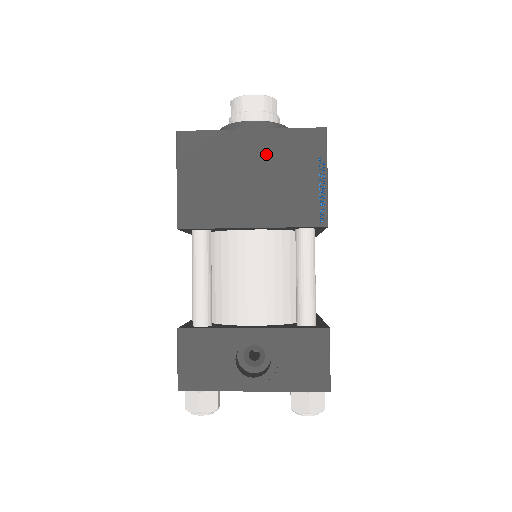
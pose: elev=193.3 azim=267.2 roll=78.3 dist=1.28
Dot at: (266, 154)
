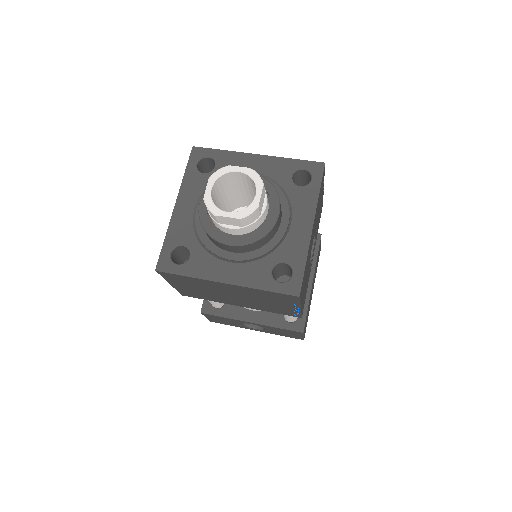
Dot at: (243, 293)
